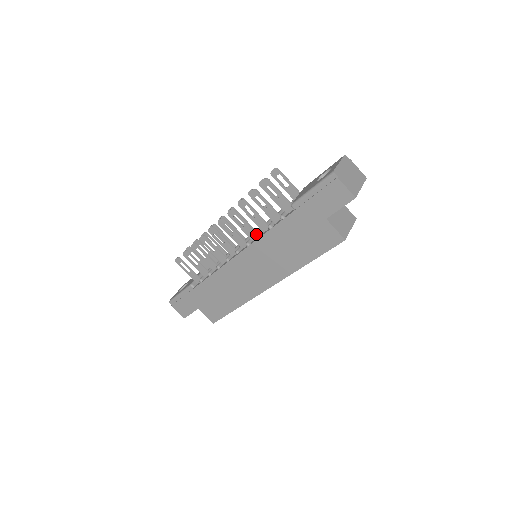
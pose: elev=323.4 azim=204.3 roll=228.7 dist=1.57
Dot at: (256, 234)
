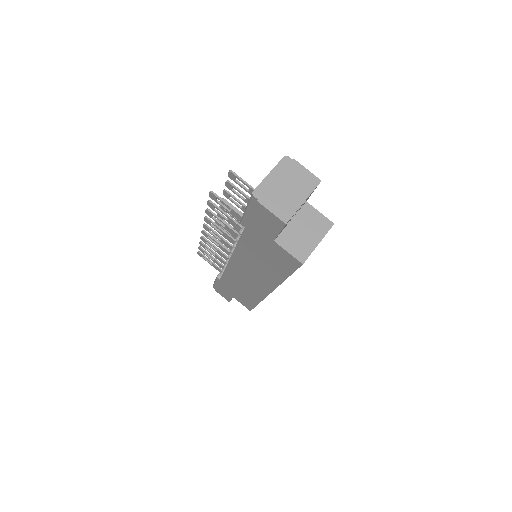
Dot at: occluded
